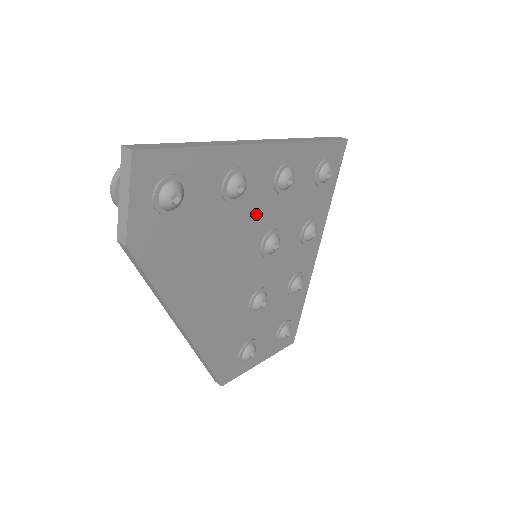
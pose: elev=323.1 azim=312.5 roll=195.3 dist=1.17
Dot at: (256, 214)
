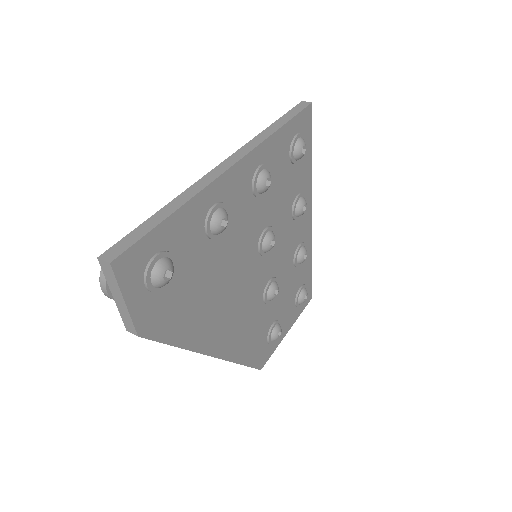
Dot at: (245, 228)
